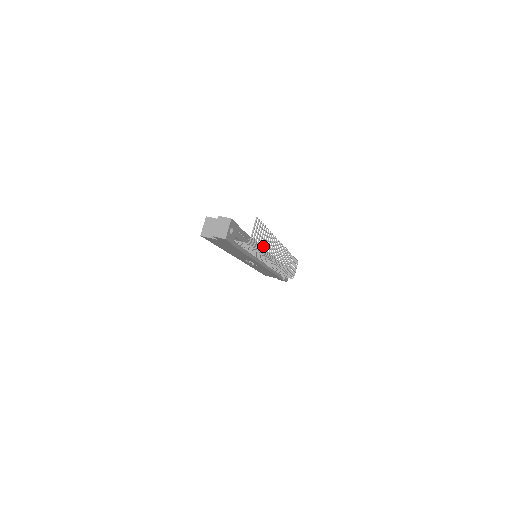
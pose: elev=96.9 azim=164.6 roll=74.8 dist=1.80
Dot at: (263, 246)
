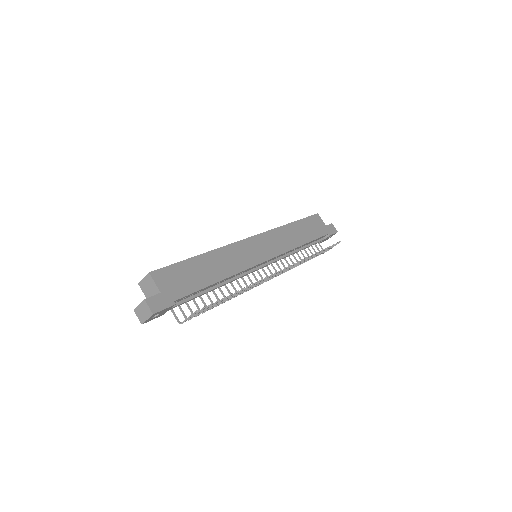
Dot at: occluded
